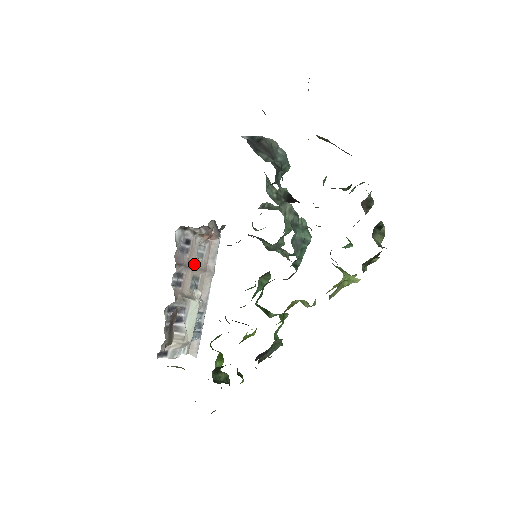
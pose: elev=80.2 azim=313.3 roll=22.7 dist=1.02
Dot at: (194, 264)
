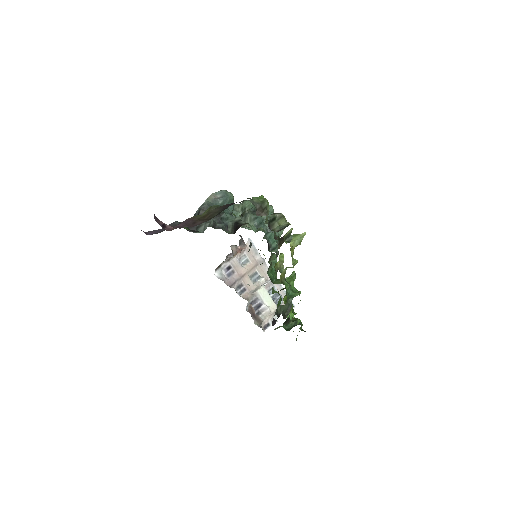
Dot at: (244, 272)
